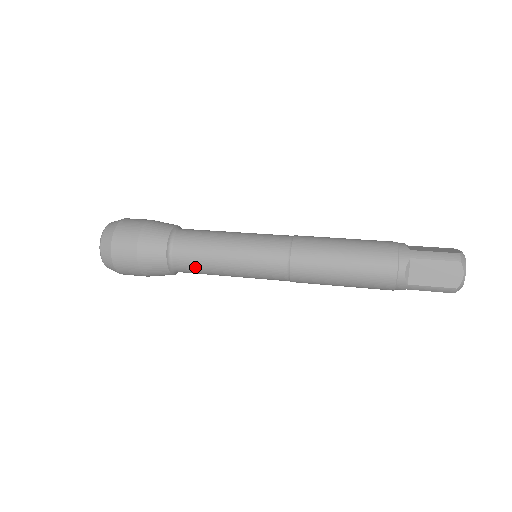
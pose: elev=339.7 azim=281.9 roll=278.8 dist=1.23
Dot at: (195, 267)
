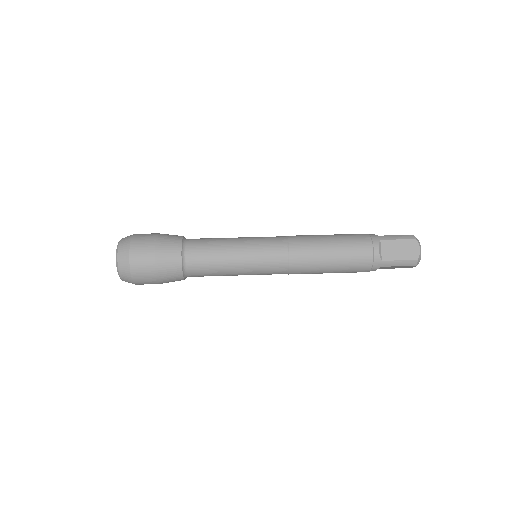
Dot at: occluded
